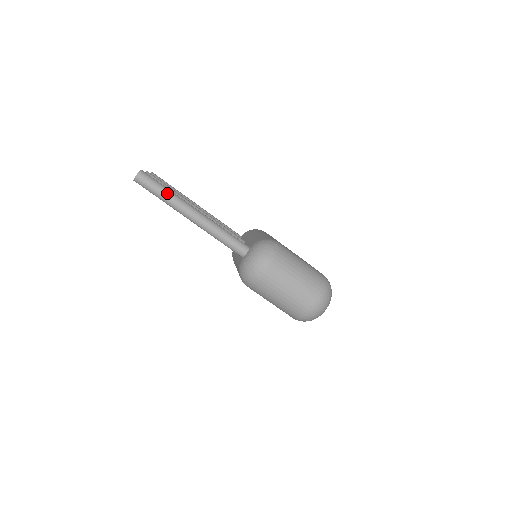
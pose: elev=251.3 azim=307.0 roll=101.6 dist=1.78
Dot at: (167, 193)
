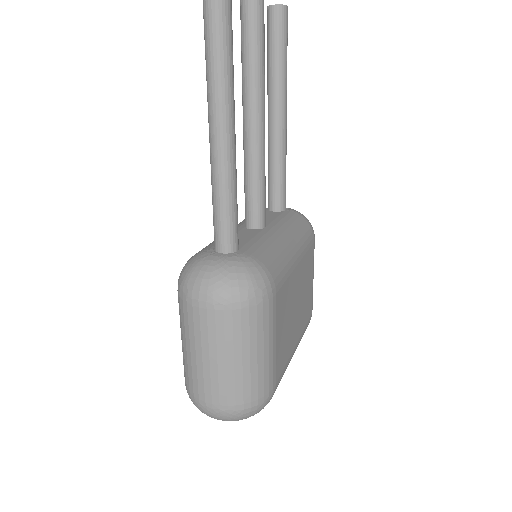
Dot at: (220, 50)
